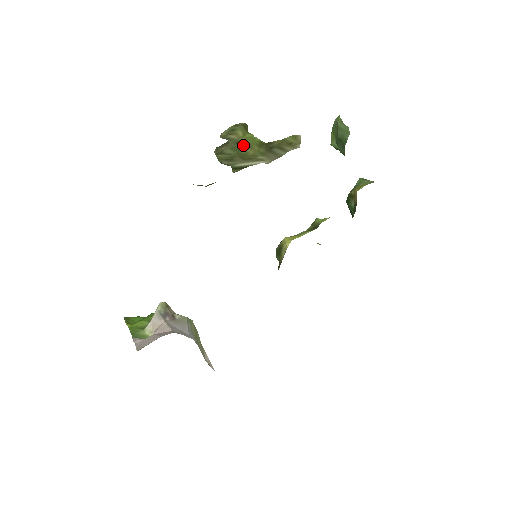
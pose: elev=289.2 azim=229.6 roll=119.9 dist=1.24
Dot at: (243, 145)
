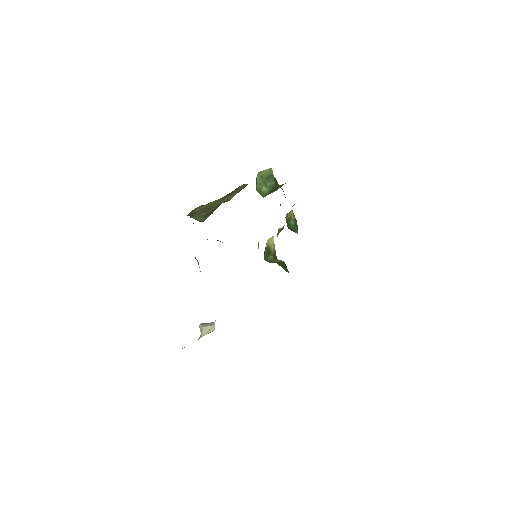
Dot at: (209, 205)
